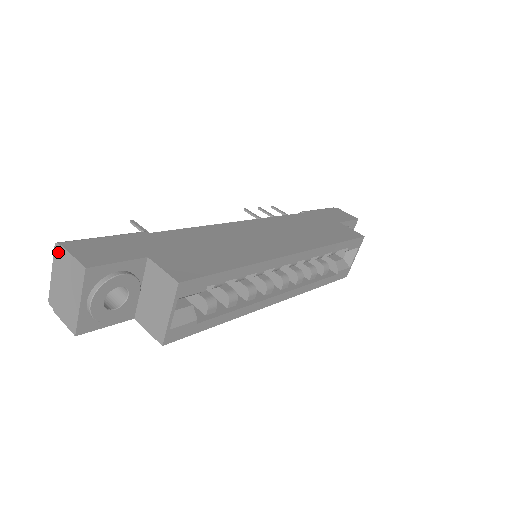
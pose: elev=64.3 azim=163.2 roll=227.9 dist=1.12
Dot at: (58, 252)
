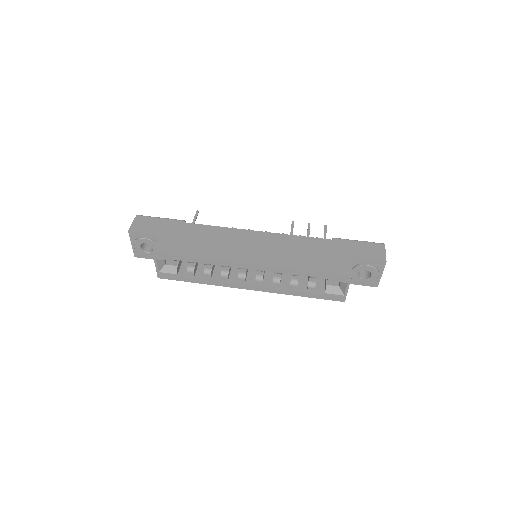
Dot at: occluded
